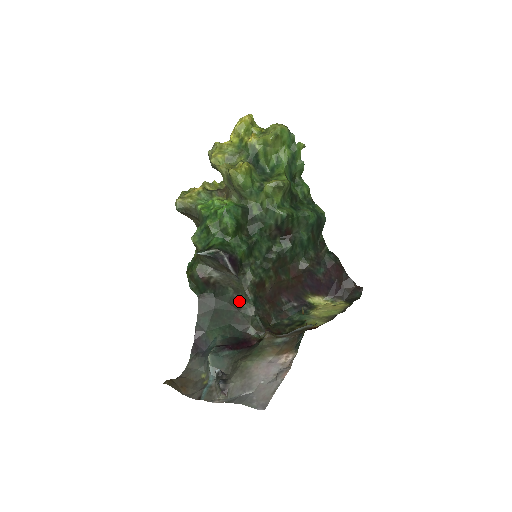
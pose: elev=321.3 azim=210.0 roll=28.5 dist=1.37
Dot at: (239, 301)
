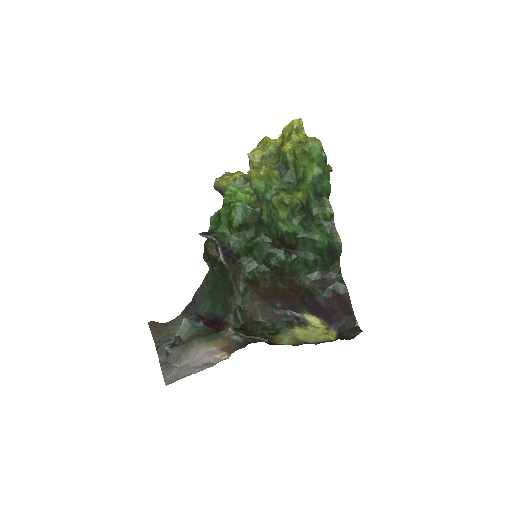
Dot at: (233, 287)
